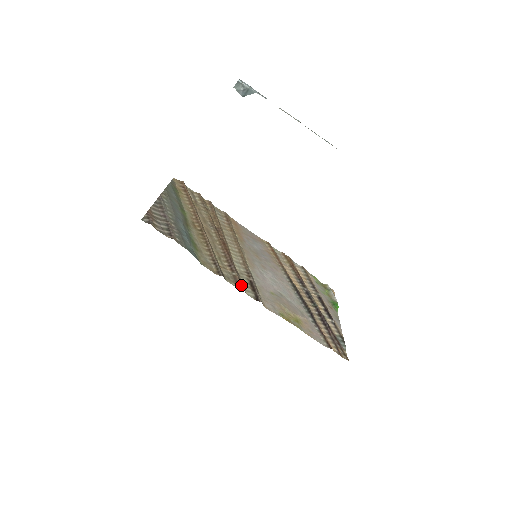
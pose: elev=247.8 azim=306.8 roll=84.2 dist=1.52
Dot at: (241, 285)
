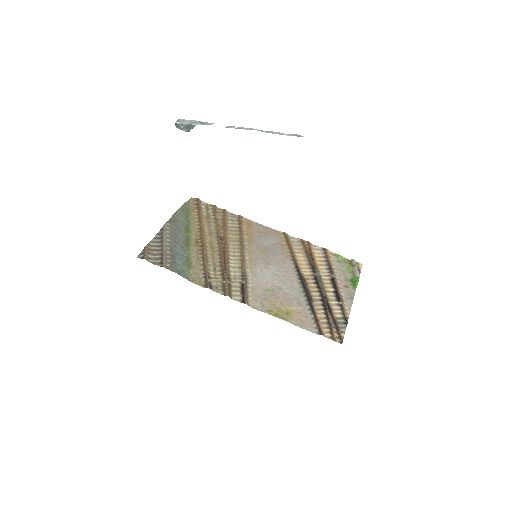
Dot at: (228, 292)
